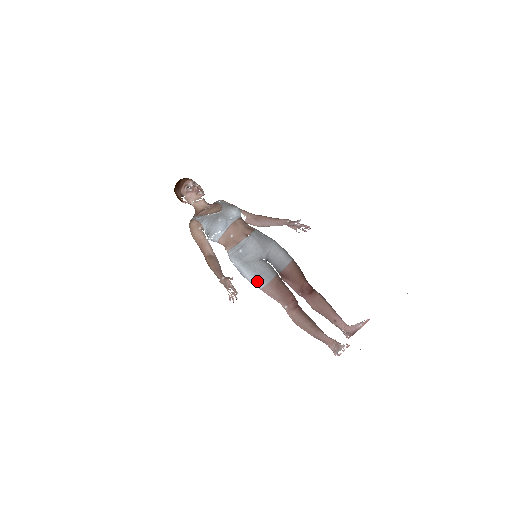
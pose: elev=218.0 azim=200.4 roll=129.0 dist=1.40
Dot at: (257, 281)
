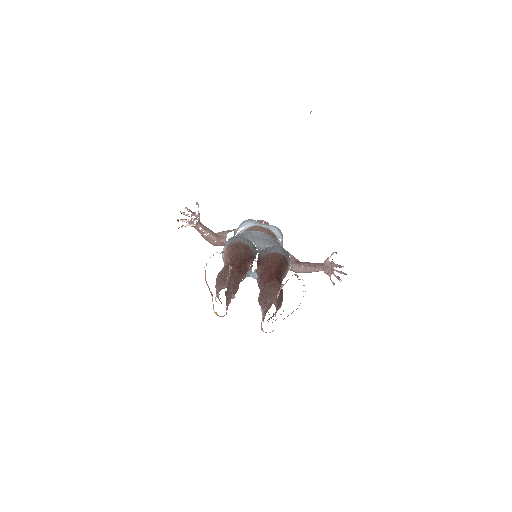
Dot at: (225, 245)
